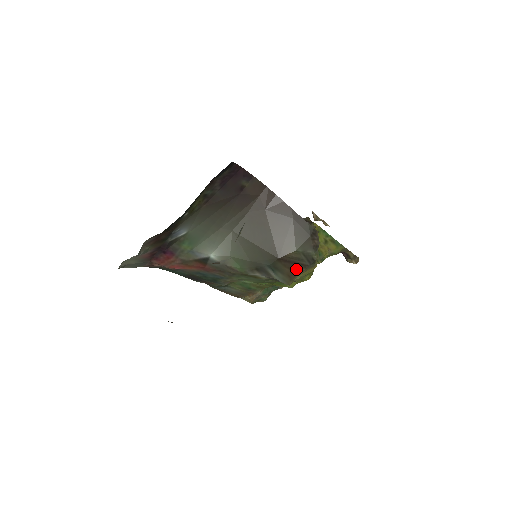
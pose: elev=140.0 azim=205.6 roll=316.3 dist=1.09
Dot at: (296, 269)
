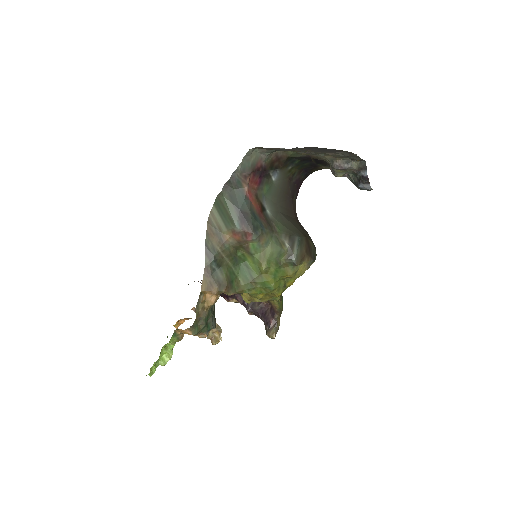
Dot at: (308, 255)
